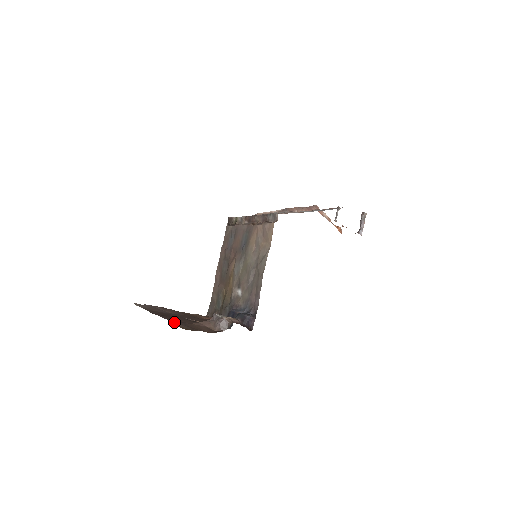
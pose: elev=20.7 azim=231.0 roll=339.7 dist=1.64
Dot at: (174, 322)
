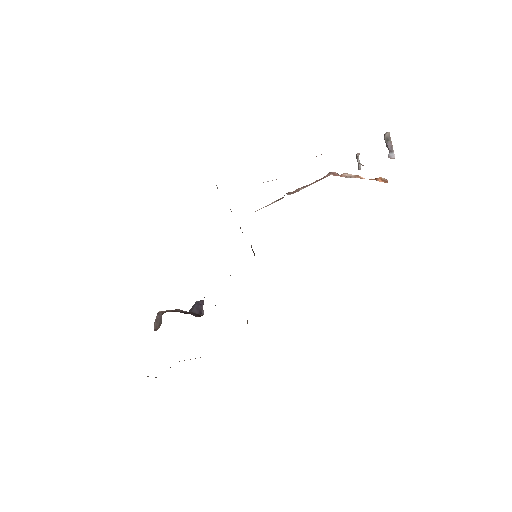
Dot at: occluded
